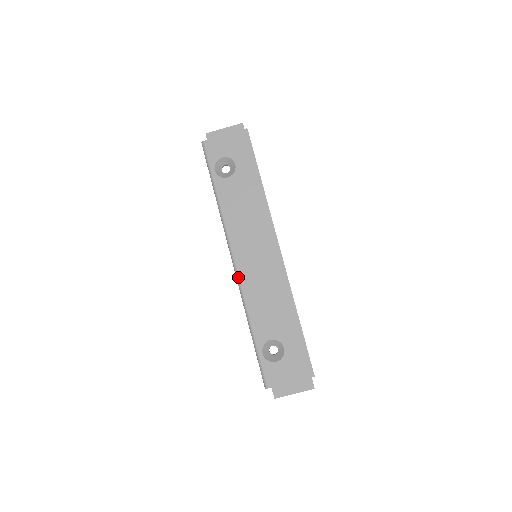
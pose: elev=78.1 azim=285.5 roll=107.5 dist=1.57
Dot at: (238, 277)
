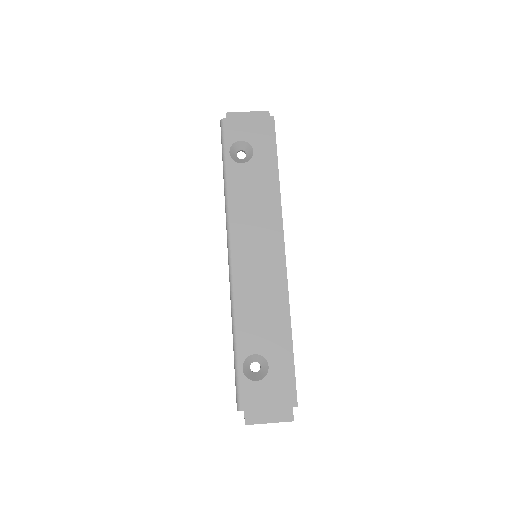
Dot at: (232, 275)
